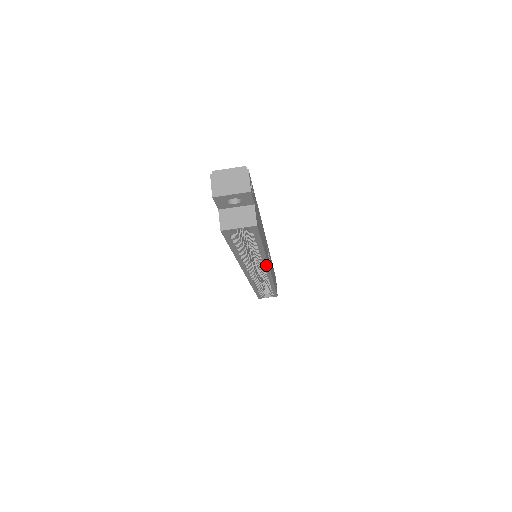
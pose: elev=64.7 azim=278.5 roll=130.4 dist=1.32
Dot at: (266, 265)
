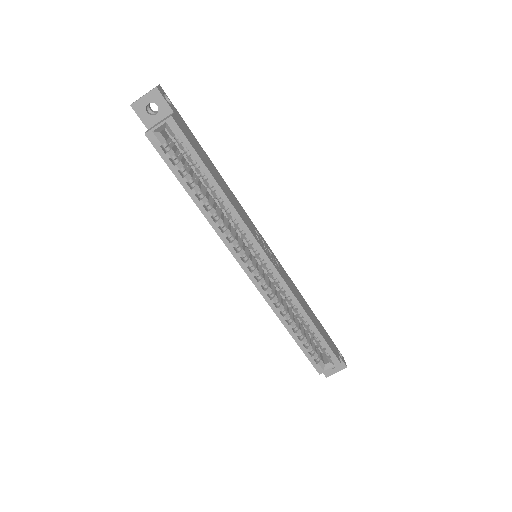
Dot at: (249, 234)
